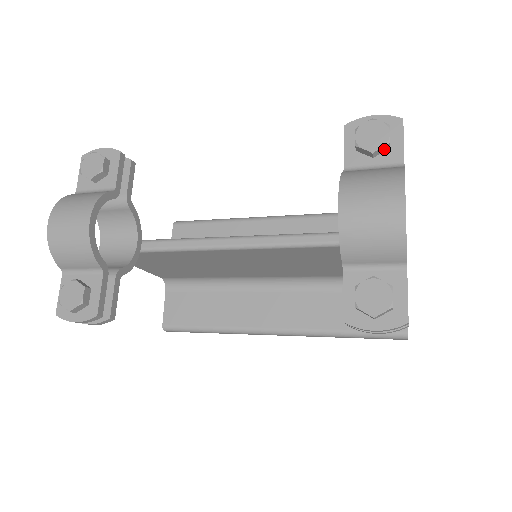
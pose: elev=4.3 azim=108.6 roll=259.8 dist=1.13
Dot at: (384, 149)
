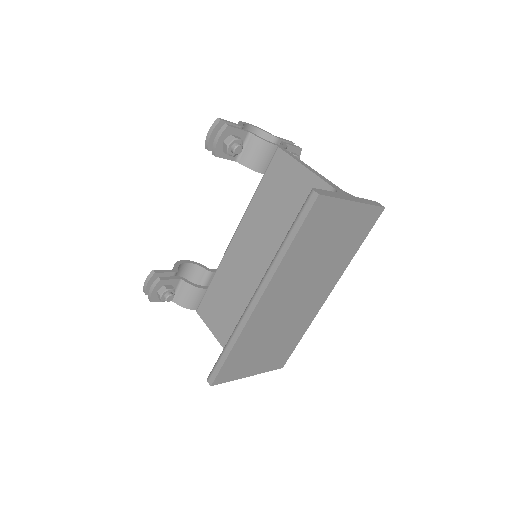
Dot at: occluded
